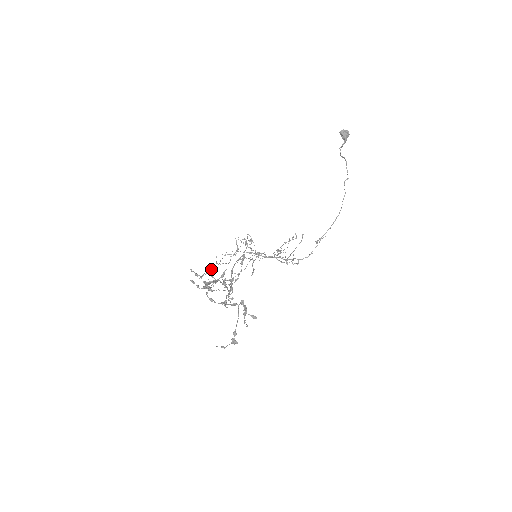
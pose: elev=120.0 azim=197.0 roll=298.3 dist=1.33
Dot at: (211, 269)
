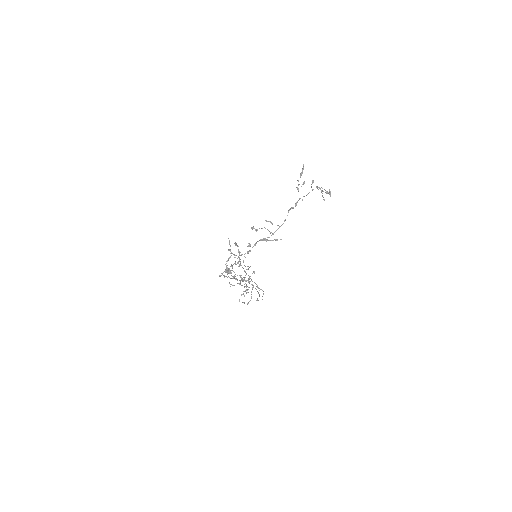
Dot at: (254, 228)
